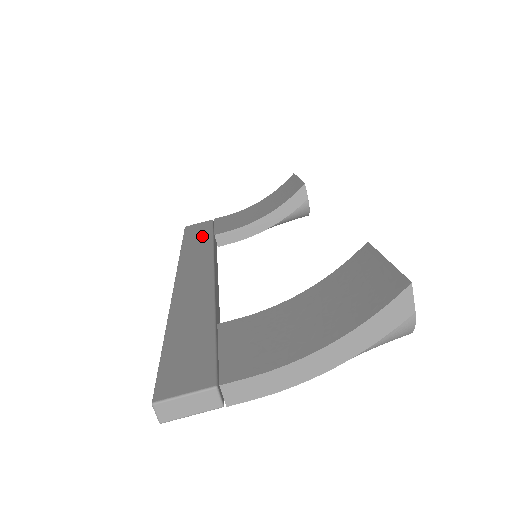
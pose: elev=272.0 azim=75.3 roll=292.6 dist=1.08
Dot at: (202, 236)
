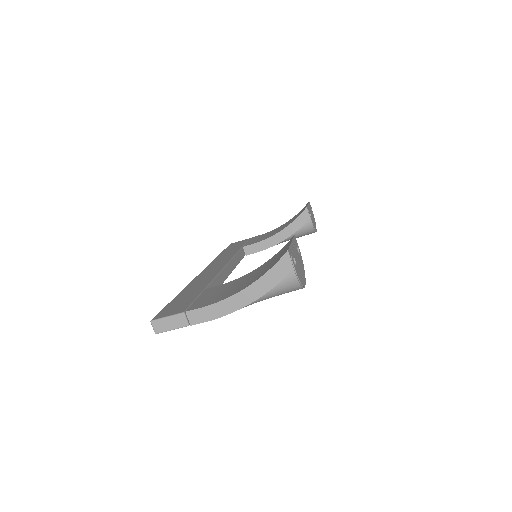
Dot at: (235, 248)
